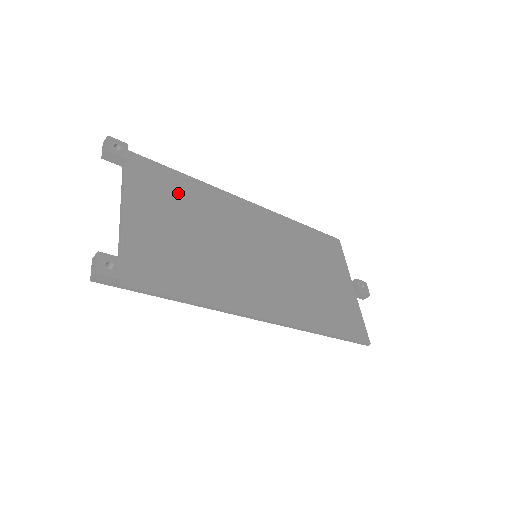
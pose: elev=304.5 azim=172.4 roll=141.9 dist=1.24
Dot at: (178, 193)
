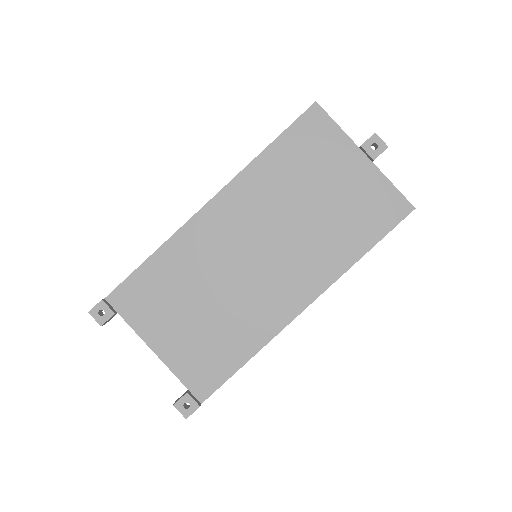
Dot at: (163, 284)
